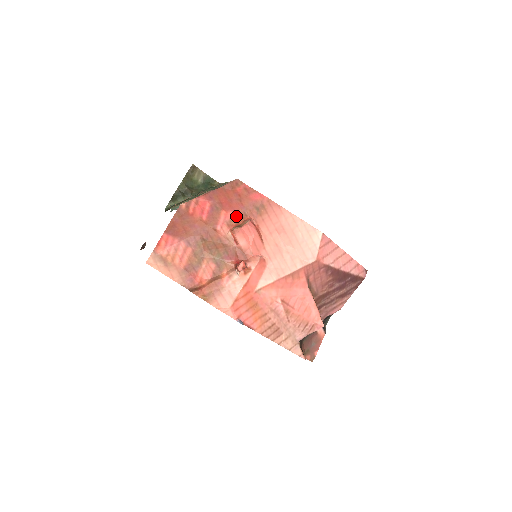
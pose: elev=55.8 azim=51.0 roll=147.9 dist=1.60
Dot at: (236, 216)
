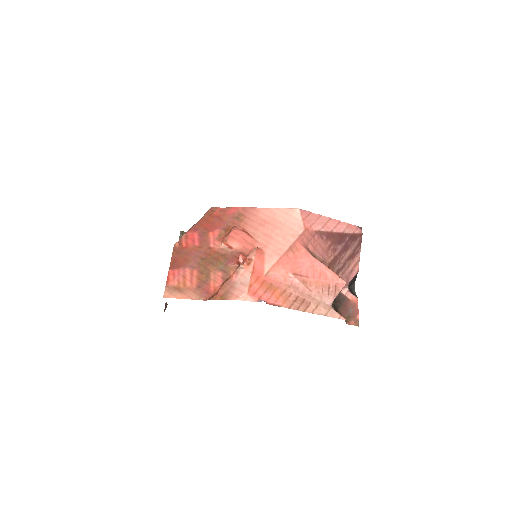
Dot at: (222, 231)
